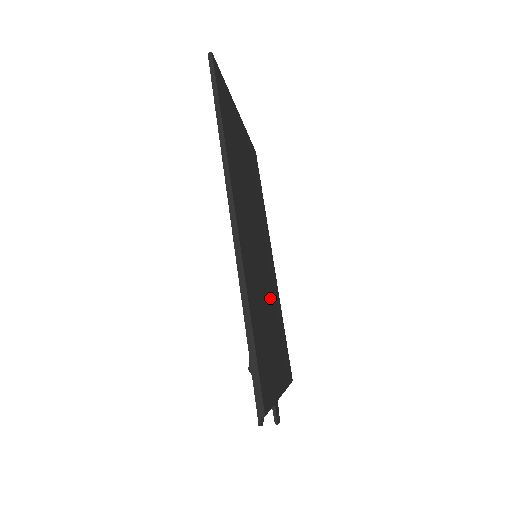
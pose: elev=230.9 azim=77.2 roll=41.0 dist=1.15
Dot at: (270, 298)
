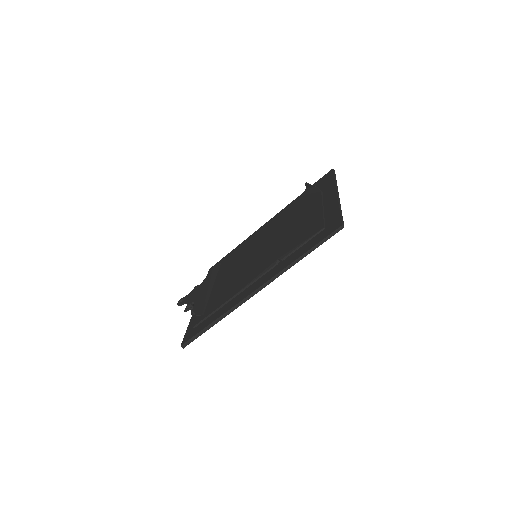
Dot at: occluded
